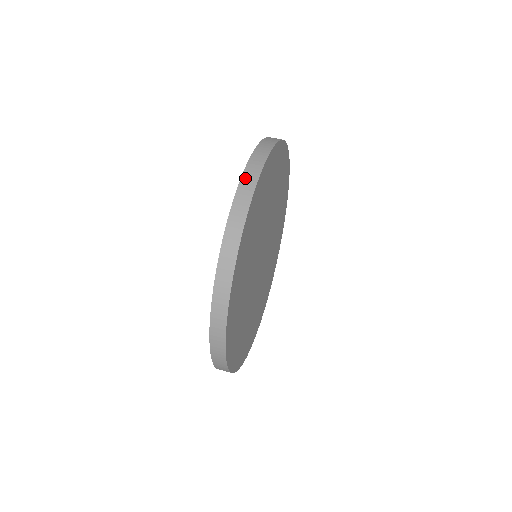
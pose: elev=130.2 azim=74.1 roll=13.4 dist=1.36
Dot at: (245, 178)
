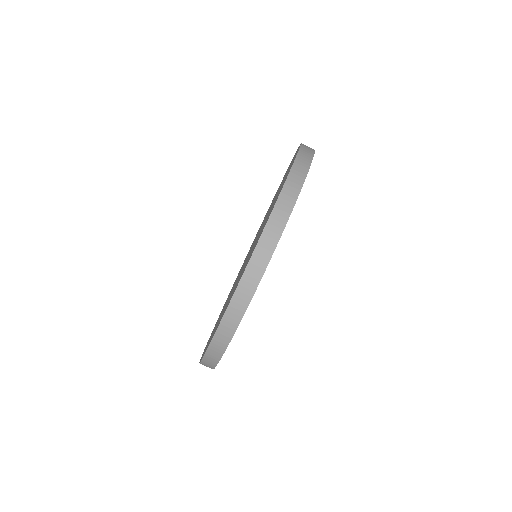
Dot at: (228, 315)
